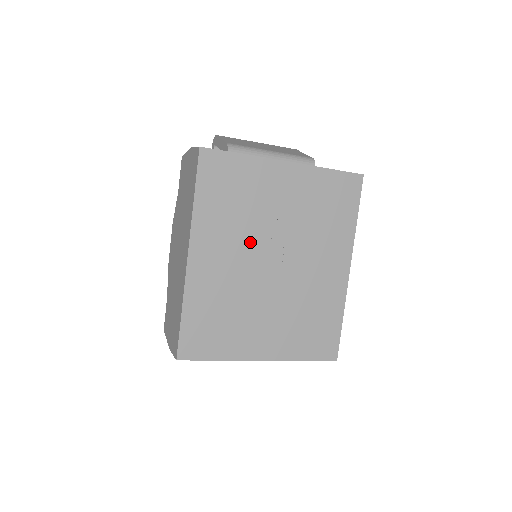
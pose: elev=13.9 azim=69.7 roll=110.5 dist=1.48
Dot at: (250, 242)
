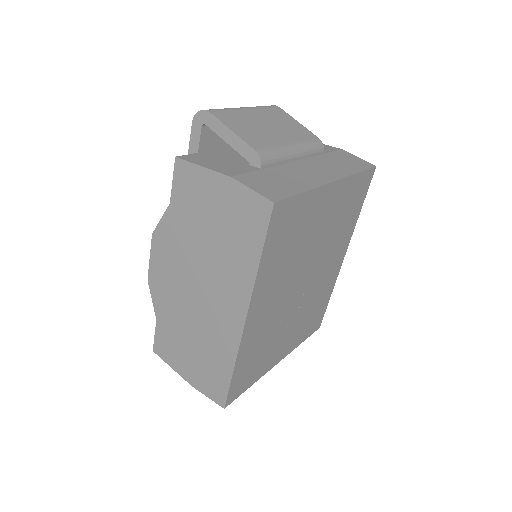
Dot at: (292, 276)
